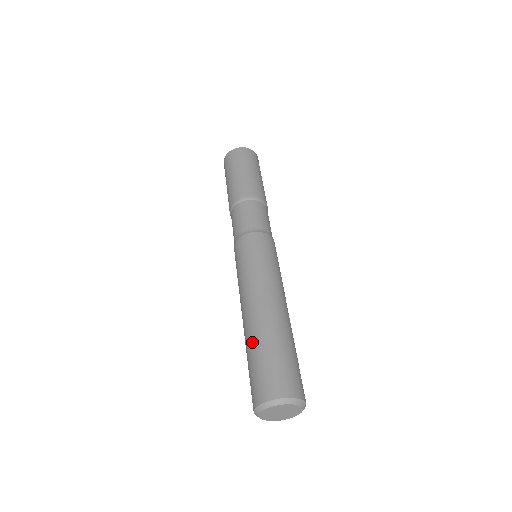
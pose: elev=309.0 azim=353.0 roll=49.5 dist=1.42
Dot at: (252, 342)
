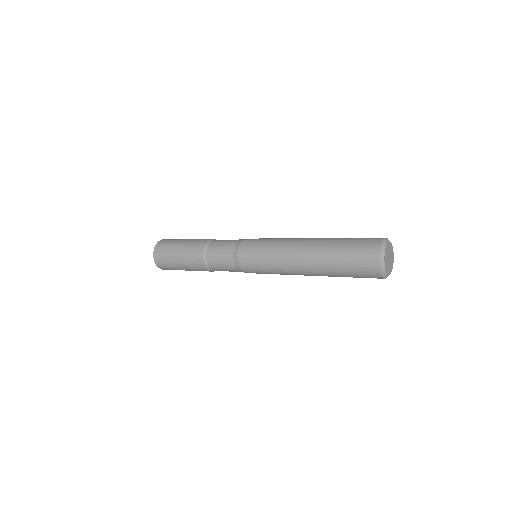
Dot at: (336, 238)
